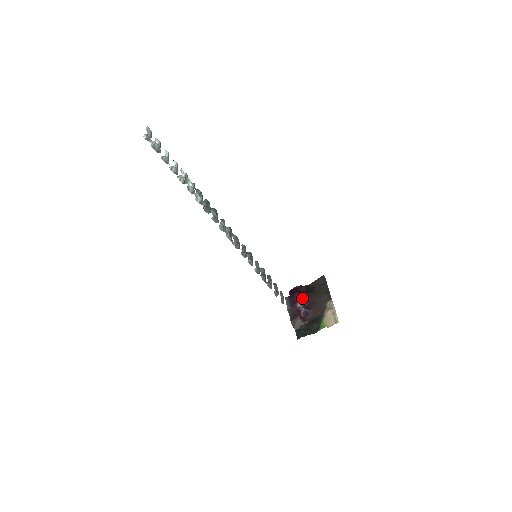
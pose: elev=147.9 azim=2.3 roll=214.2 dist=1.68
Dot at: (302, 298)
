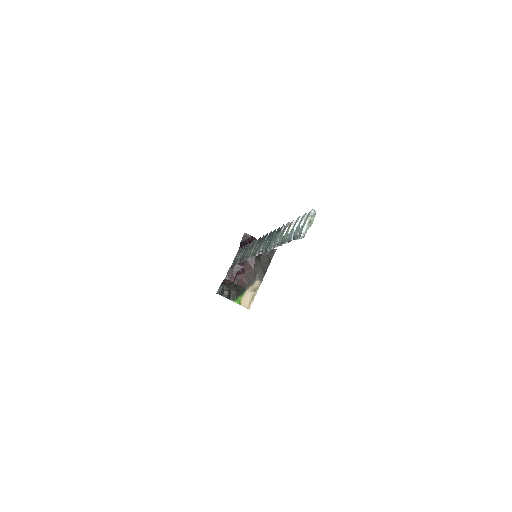
Dot at: occluded
